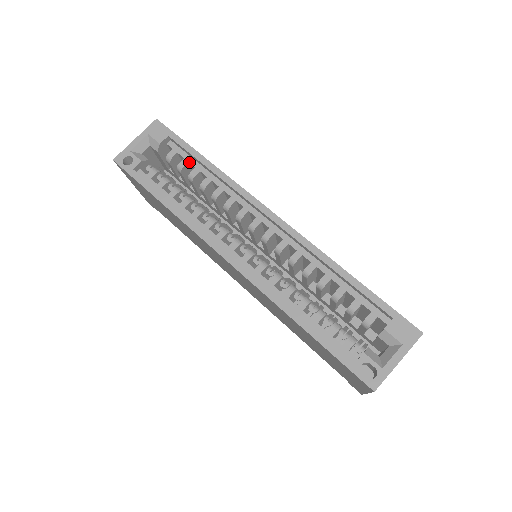
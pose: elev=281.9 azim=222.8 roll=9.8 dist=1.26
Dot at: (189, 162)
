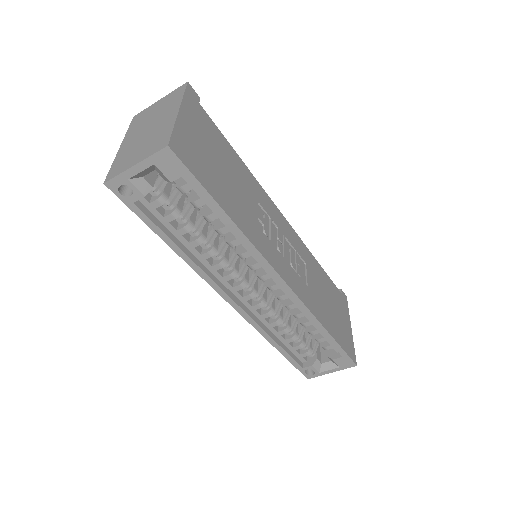
Dot at: occluded
